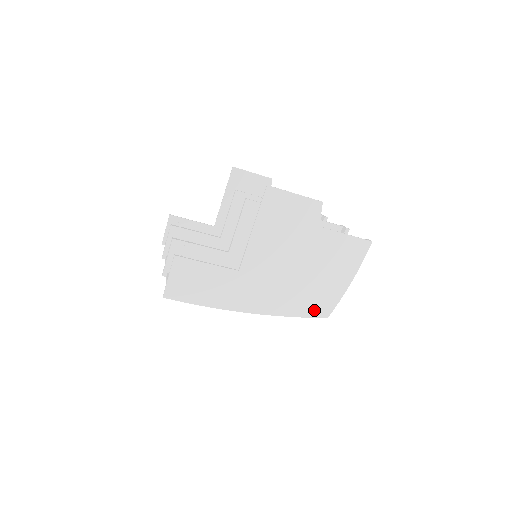
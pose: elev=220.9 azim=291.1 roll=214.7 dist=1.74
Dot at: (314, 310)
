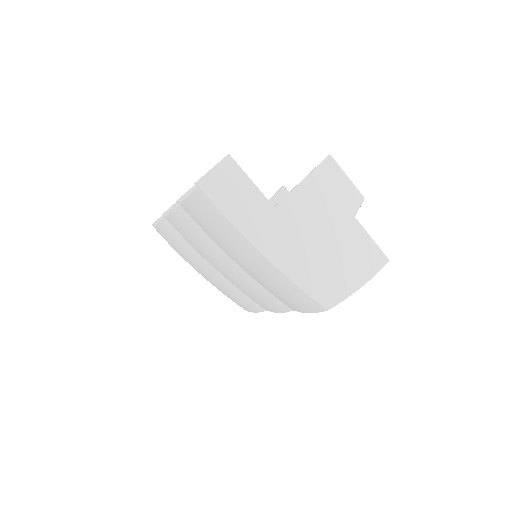
Dot at: (320, 293)
